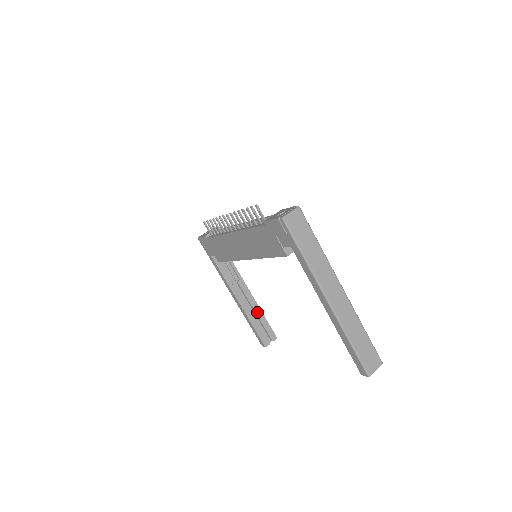
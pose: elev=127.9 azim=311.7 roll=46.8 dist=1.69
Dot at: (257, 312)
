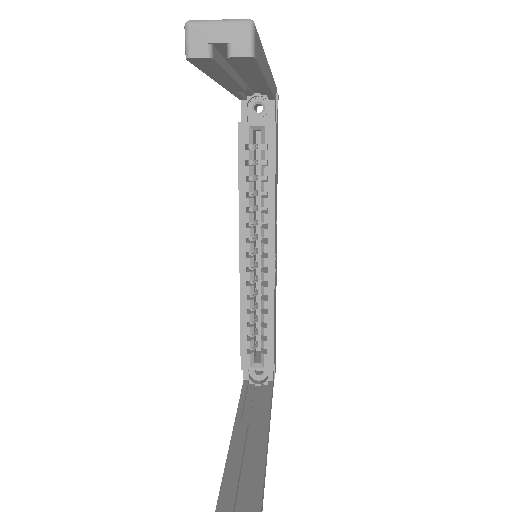
Dot at: (252, 480)
